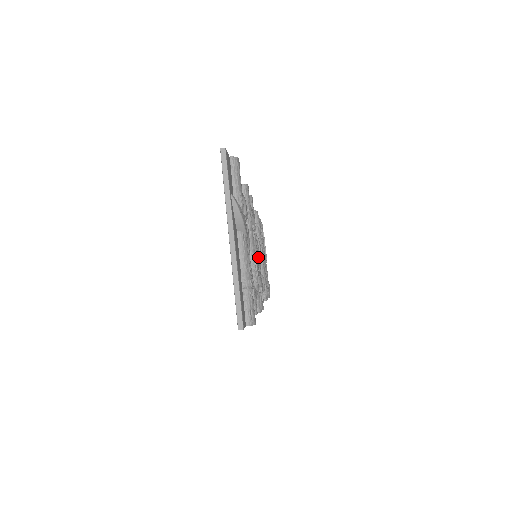
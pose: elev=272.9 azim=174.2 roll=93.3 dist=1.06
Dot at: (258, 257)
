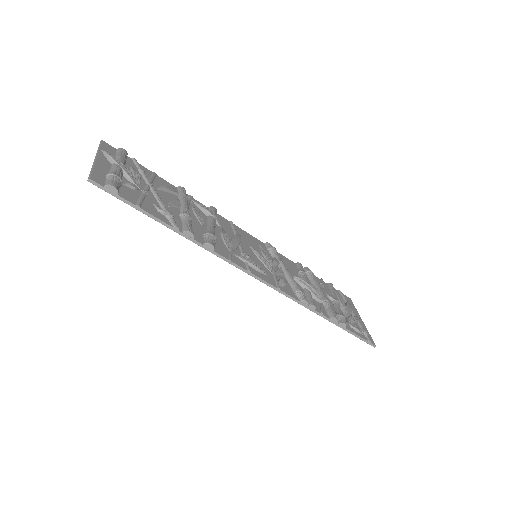
Dot at: (260, 257)
